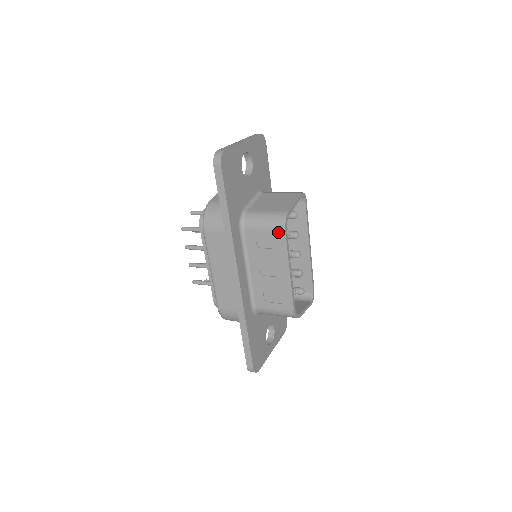
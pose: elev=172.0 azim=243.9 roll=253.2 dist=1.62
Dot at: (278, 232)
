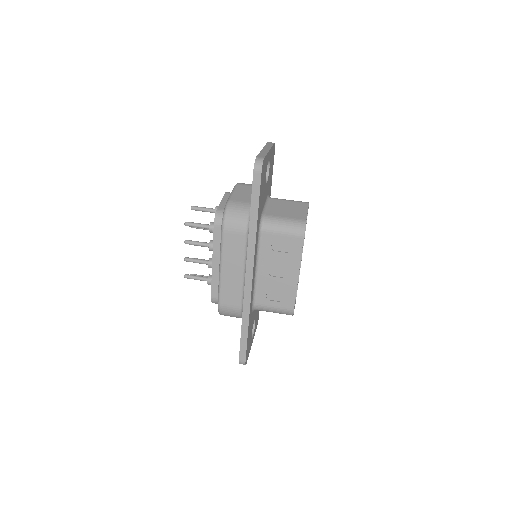
Dot at: (296, 238)
